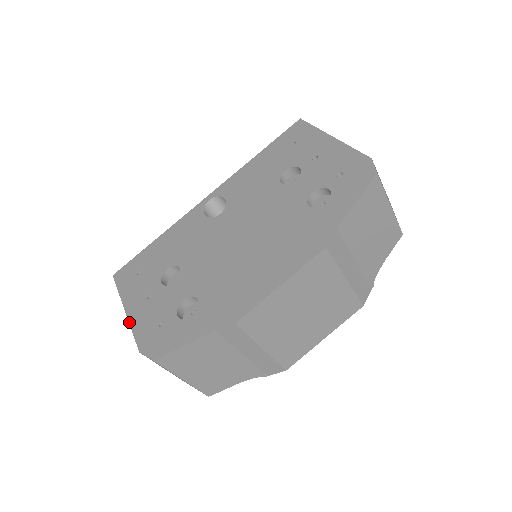
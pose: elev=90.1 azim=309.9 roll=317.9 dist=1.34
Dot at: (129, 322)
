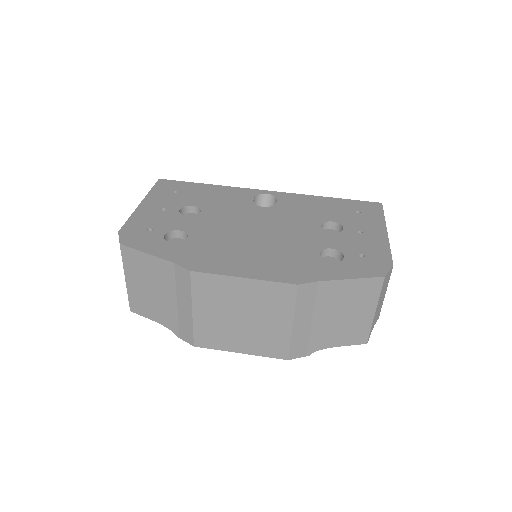
Dot at: (134, 211)
